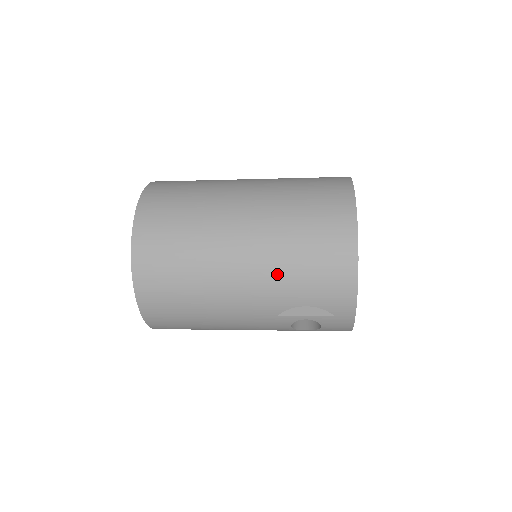
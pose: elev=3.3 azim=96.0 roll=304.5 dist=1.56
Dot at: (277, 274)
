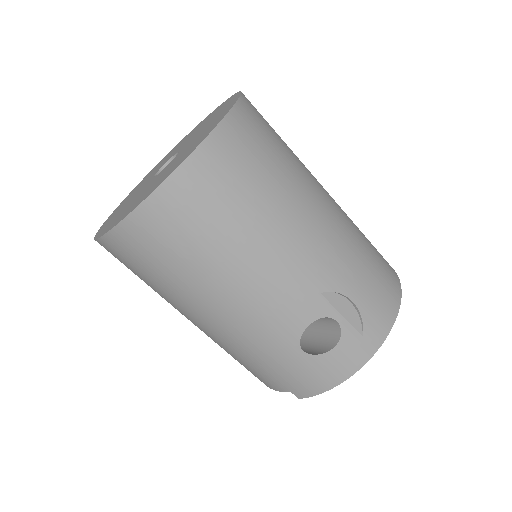
Dot at: (349, 247)
